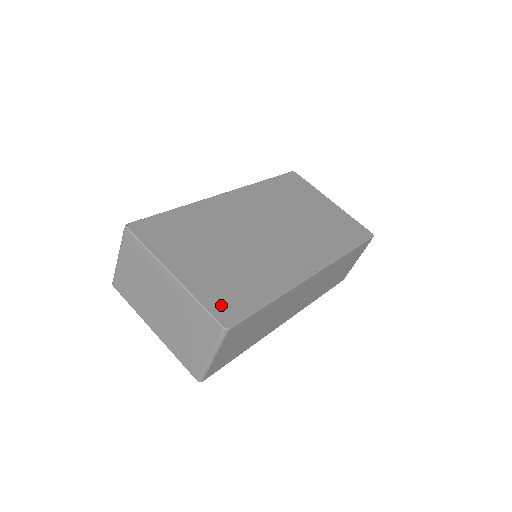
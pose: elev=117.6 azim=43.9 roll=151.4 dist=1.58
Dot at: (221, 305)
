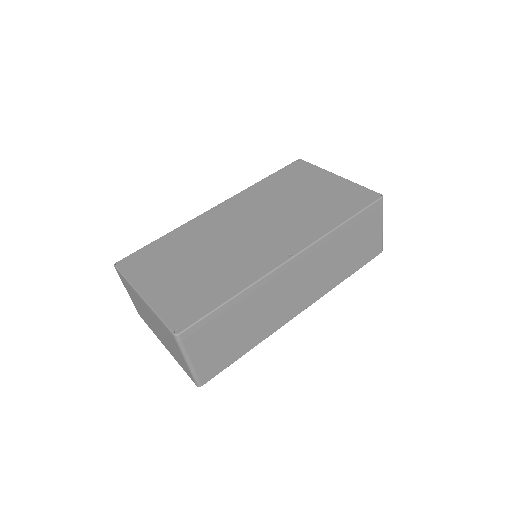
Dot at: (177, 314)
